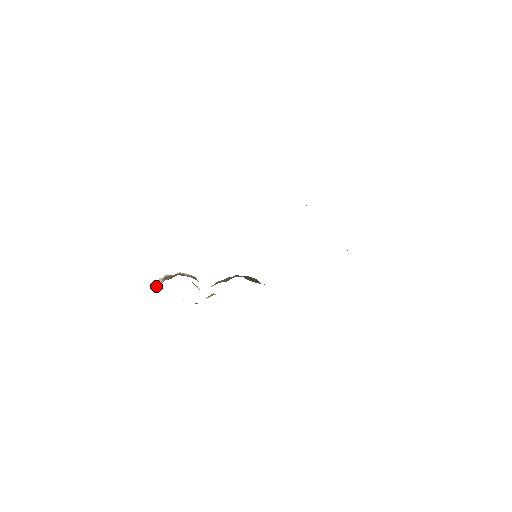
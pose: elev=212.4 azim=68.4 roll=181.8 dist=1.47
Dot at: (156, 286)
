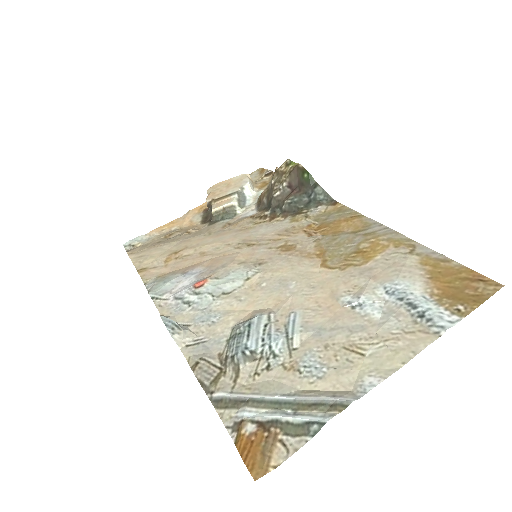
Dot at: occluded
